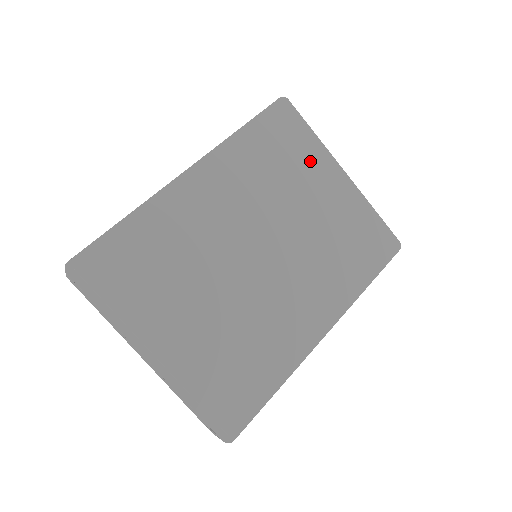
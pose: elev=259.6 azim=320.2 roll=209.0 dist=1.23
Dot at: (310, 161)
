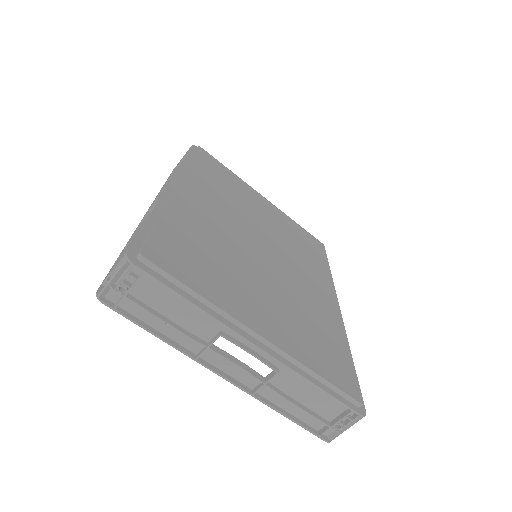
Dot at: (241, 186)
